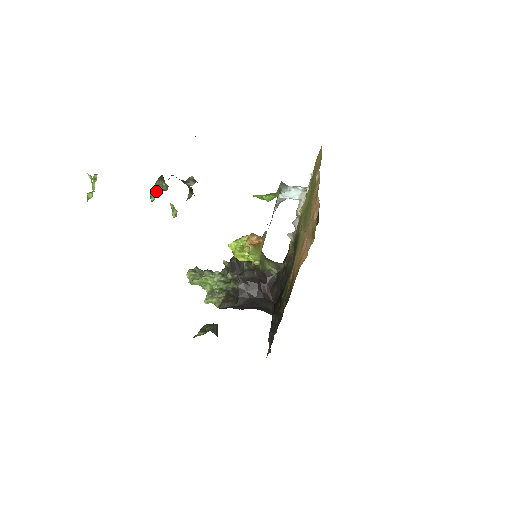
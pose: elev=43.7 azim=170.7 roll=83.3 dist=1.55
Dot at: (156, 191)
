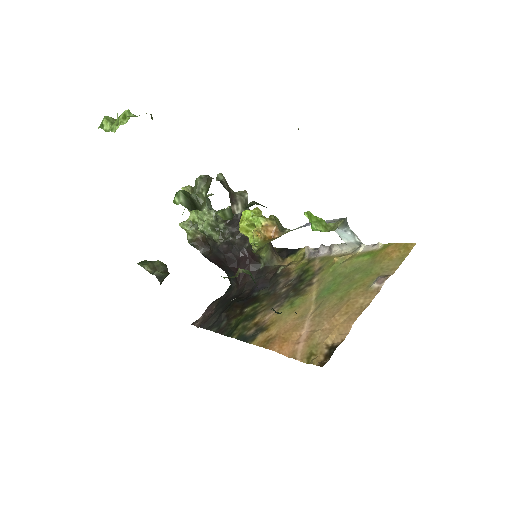
Dot at: (187, 198)
